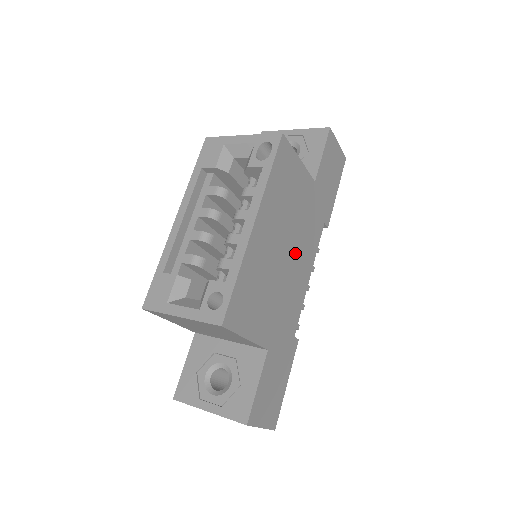
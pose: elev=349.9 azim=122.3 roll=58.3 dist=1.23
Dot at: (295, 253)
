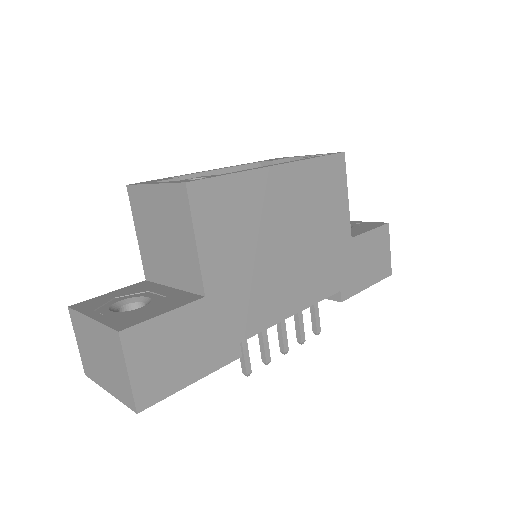
Dot at: (296, 261)
